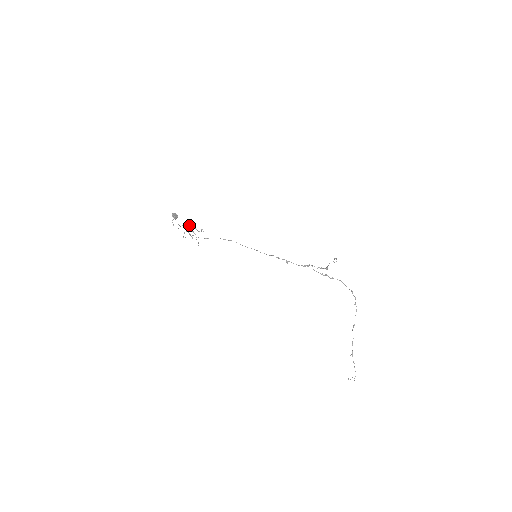
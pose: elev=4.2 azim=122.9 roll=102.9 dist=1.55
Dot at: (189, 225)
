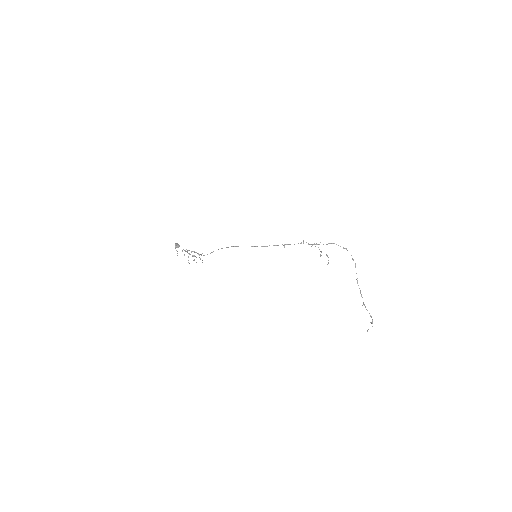
Dot at: (191, 252)
